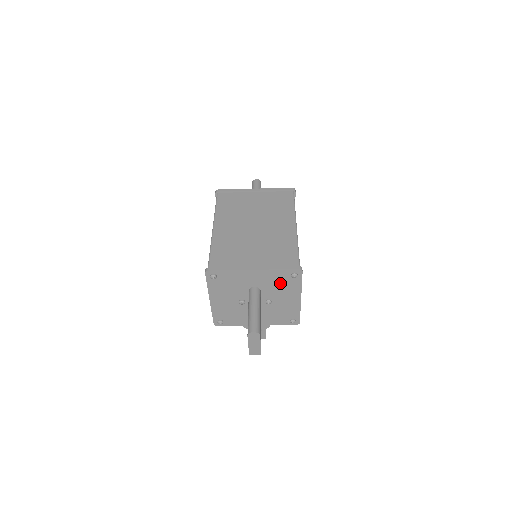
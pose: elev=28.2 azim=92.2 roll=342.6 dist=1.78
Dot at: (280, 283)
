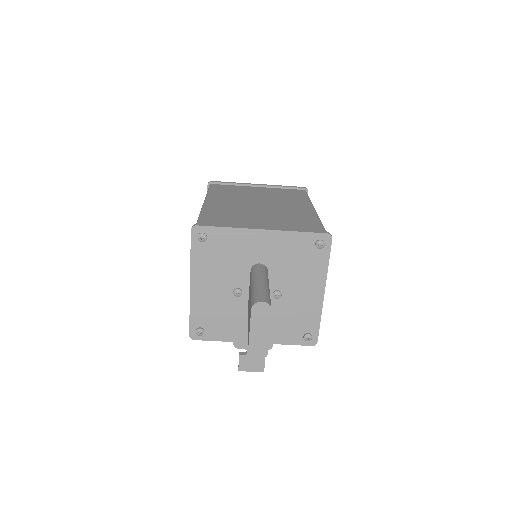
Dot at: (298, 259)
